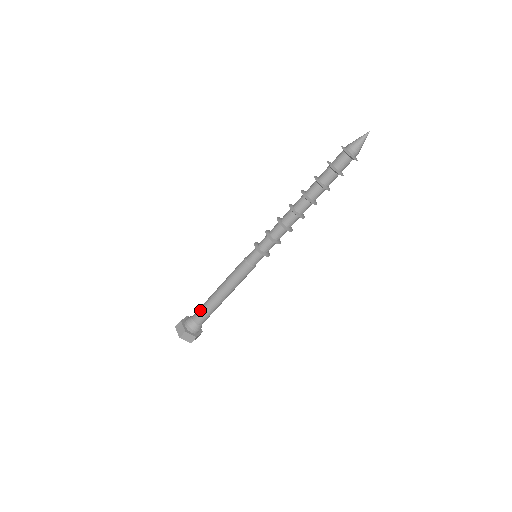
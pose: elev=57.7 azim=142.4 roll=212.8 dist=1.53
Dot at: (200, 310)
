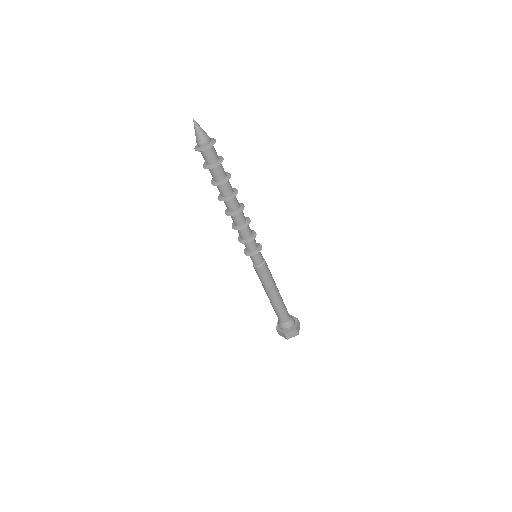
Dot at: occluded
